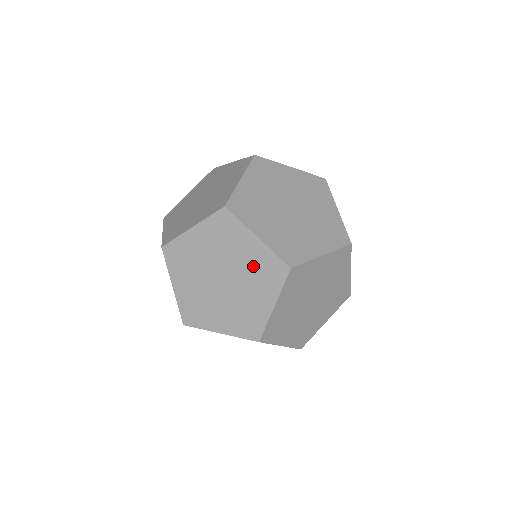
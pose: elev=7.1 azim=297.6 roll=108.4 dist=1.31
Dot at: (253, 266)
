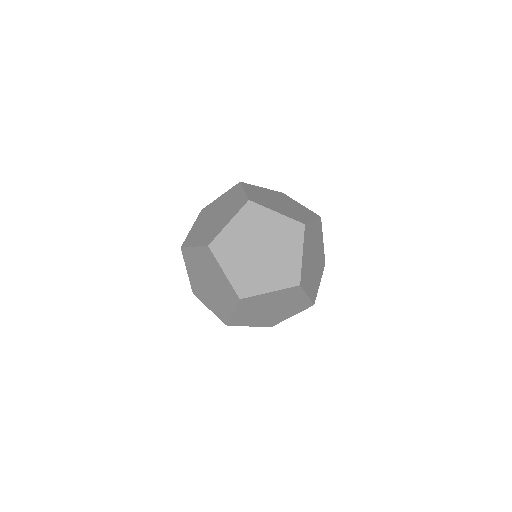
Dot at: (299, 208)
